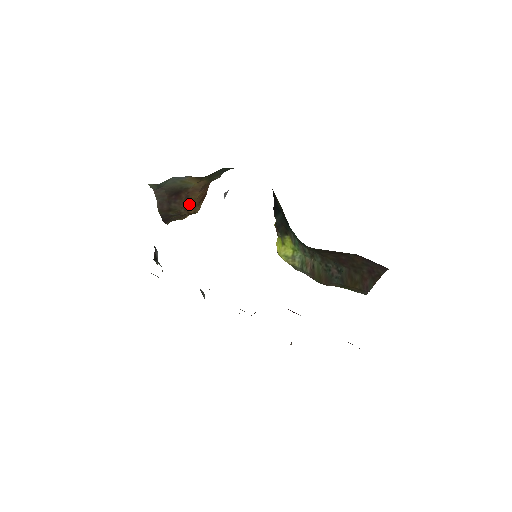
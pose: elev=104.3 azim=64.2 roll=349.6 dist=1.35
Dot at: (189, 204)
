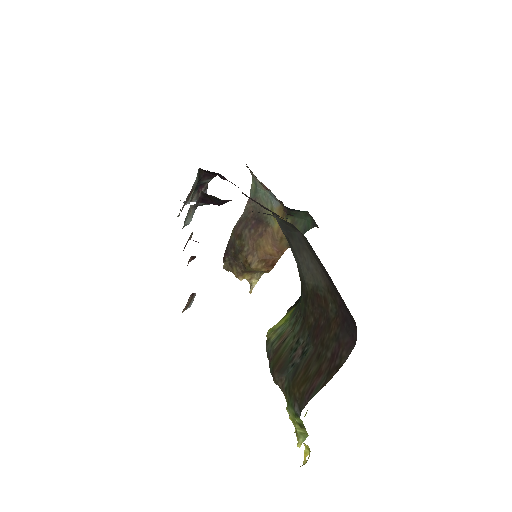
Dot at: (255, 248)
